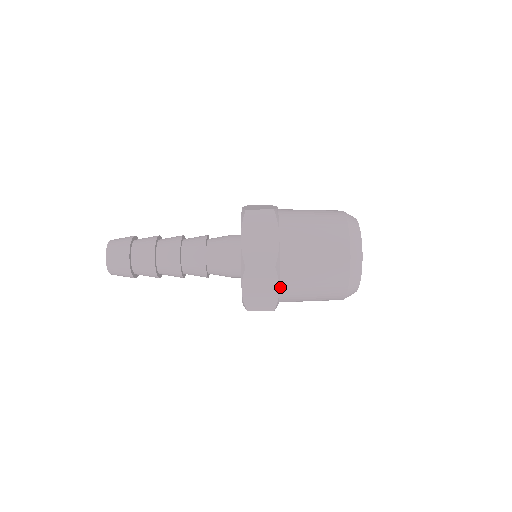
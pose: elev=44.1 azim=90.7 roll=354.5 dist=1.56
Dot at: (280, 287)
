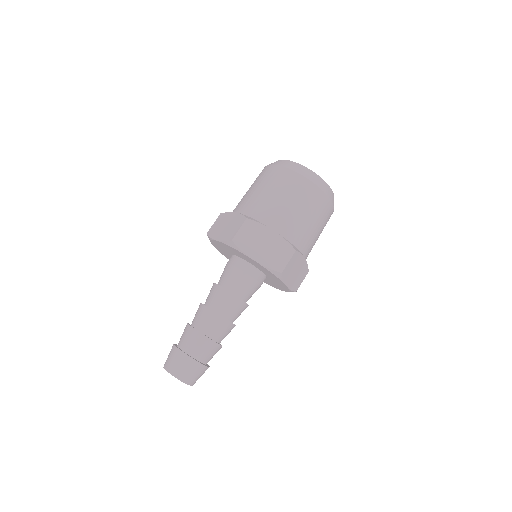
Dot at: (272, 230)
